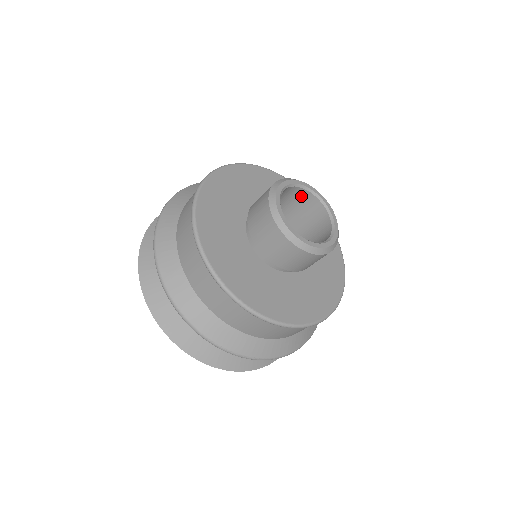
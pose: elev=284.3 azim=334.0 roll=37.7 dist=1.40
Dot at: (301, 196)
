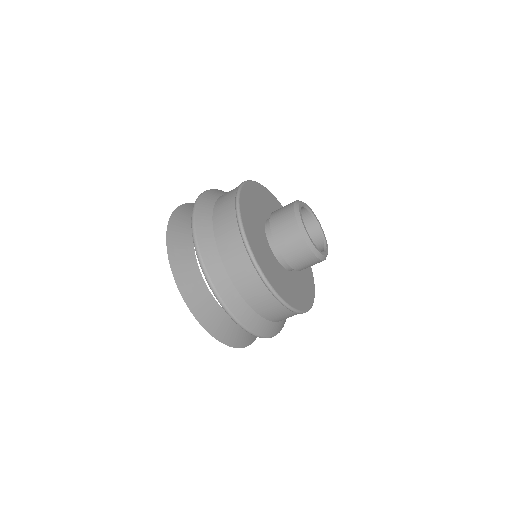
Dot at: occluded
